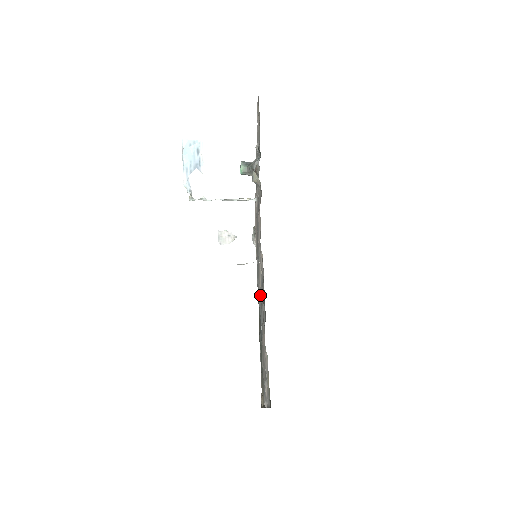
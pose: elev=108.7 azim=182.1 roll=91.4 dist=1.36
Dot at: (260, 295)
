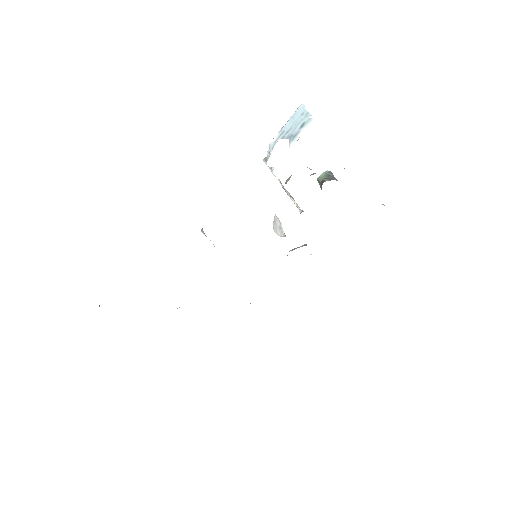
Dot at: occluded
